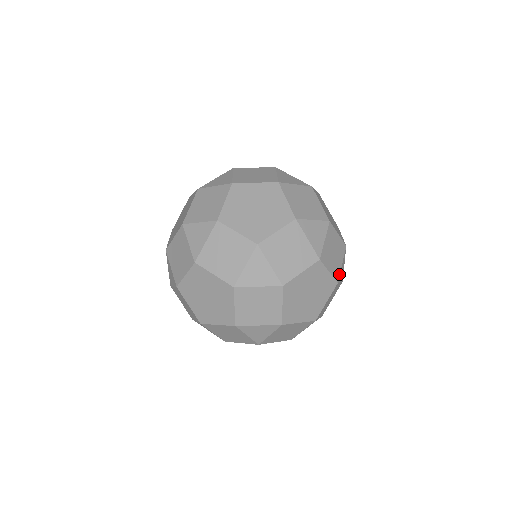
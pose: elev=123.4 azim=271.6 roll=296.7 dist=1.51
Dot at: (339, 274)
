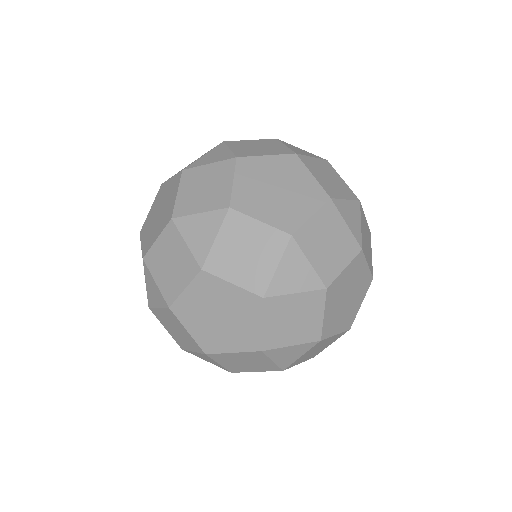
Dot at: (372, 267)
